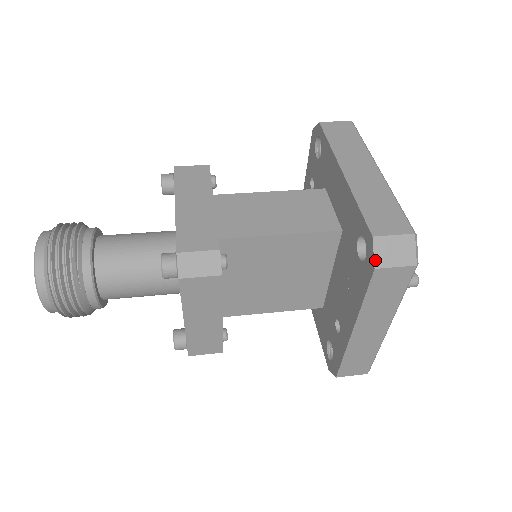
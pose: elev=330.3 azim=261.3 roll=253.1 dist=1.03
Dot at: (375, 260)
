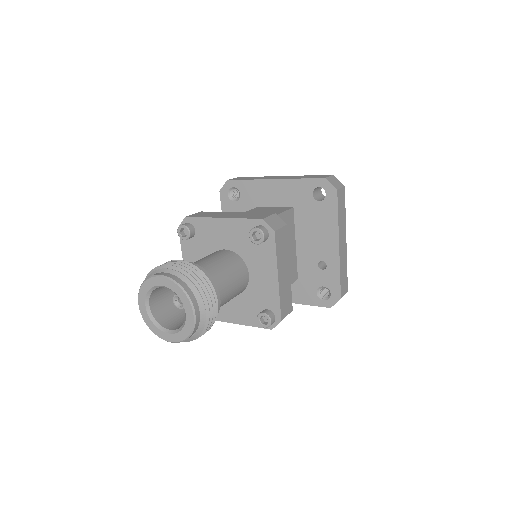
Dot at: (334, 187)
